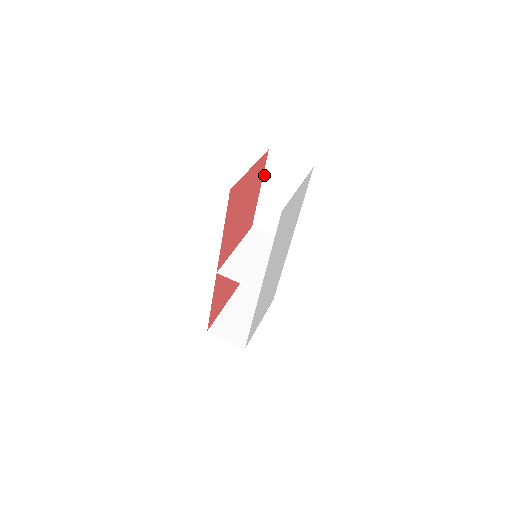
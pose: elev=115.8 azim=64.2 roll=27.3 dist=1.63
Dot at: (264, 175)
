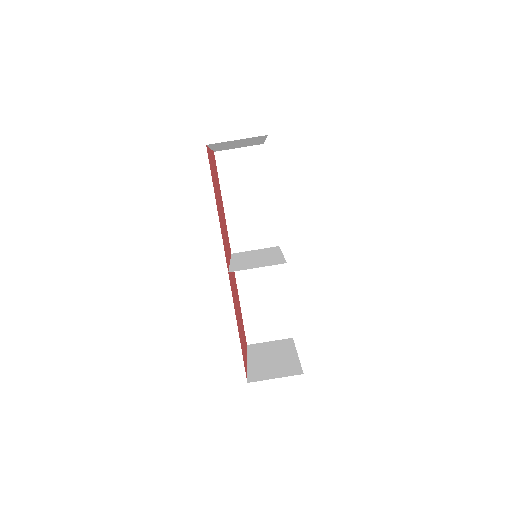
Dot at: (220, 183)
